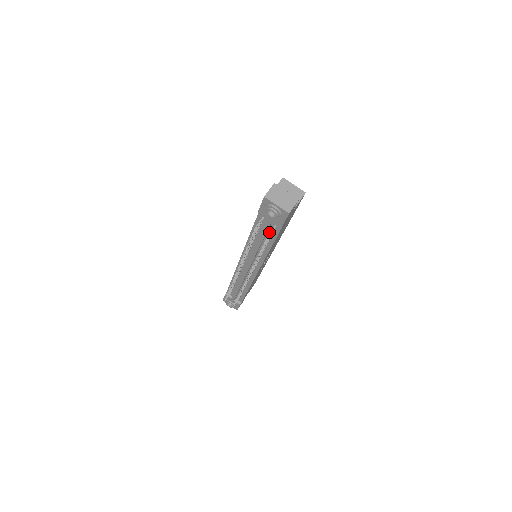
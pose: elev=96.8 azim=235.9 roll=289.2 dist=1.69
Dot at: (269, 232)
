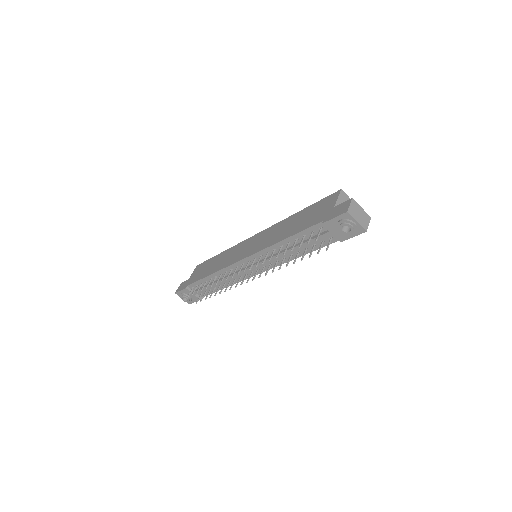
Dot at: (316, 242)
